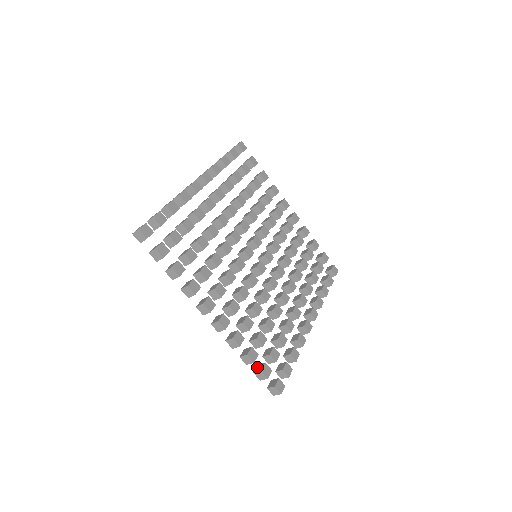
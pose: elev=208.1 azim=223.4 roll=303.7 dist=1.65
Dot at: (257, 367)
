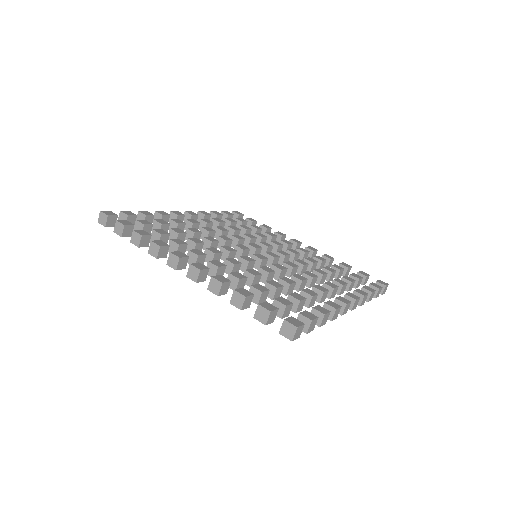
Dot at: occluded
